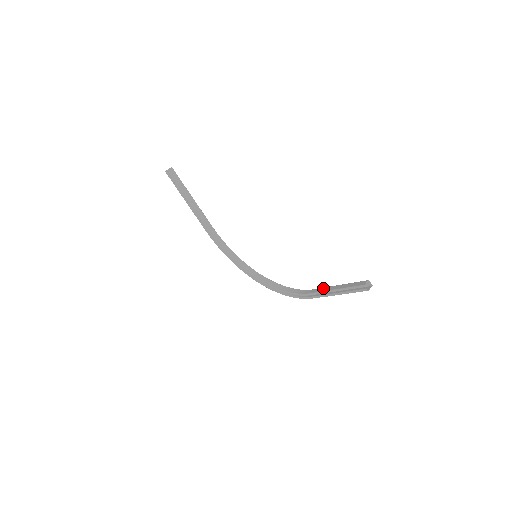
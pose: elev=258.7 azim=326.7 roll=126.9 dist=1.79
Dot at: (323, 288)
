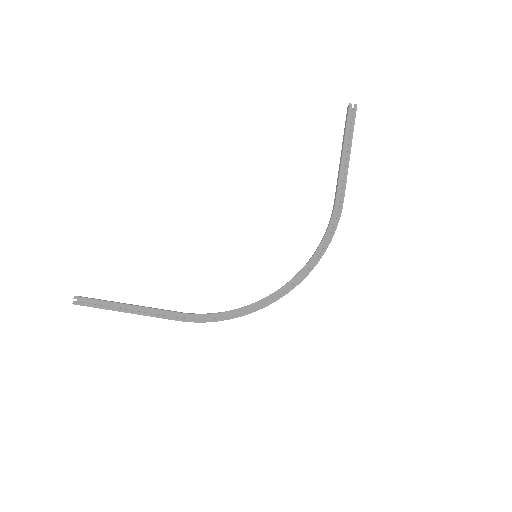
Dot at: (337, 179)
